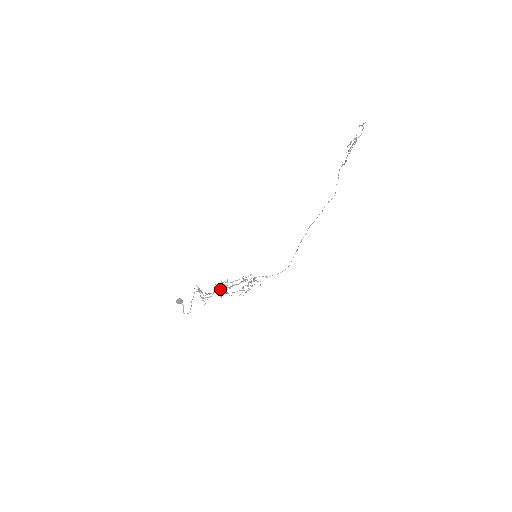
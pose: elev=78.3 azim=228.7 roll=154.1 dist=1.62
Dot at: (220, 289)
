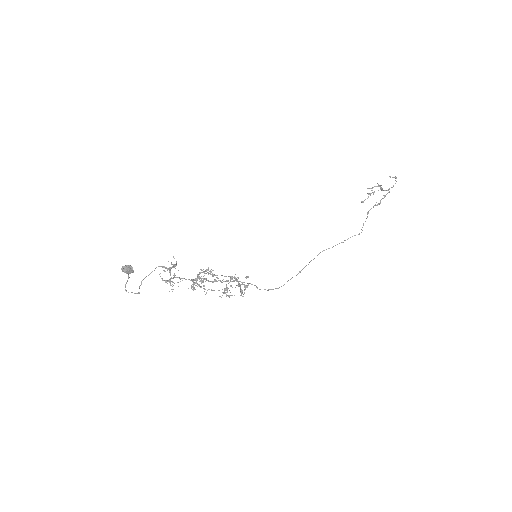
Dot at: (197, 278)
